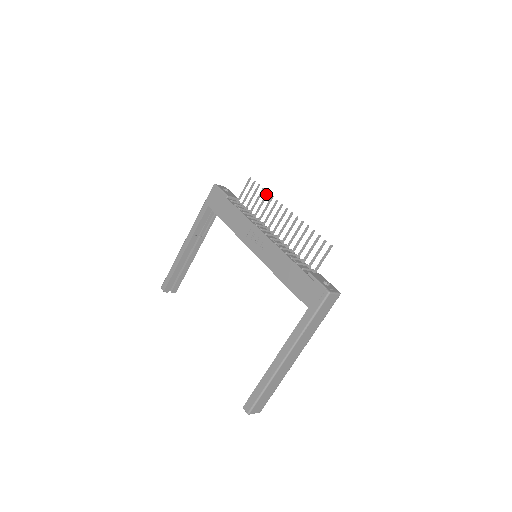
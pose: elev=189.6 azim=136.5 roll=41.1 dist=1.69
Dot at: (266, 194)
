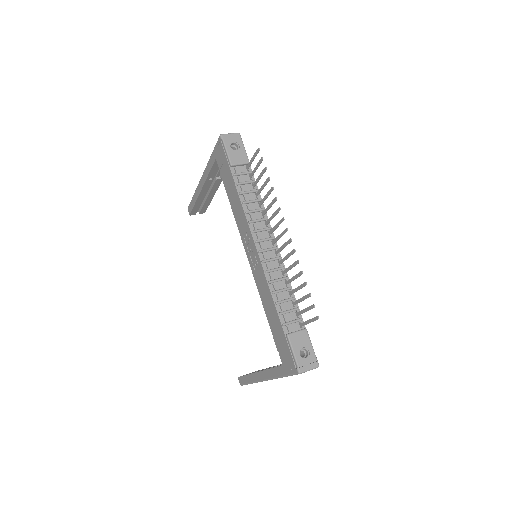
Dot at: (270, 189)
